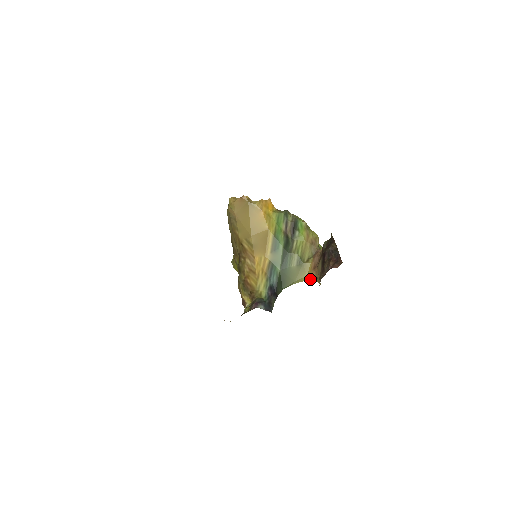
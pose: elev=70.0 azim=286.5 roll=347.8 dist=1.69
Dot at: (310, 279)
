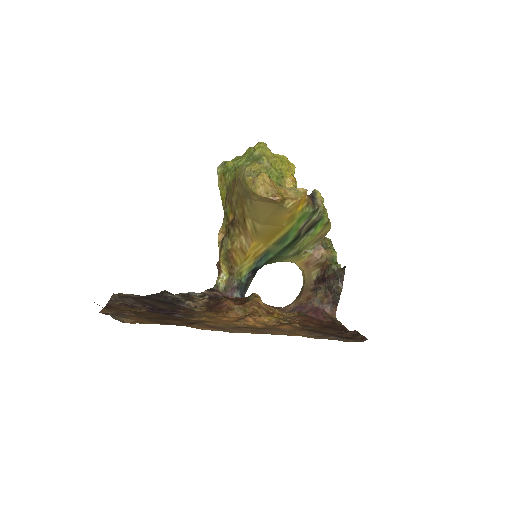
Dot at: occluded
